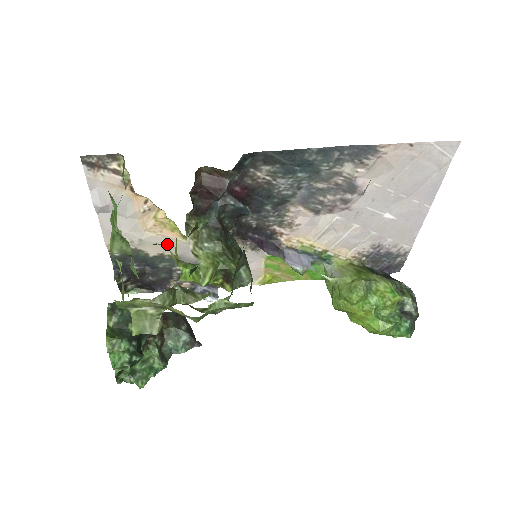
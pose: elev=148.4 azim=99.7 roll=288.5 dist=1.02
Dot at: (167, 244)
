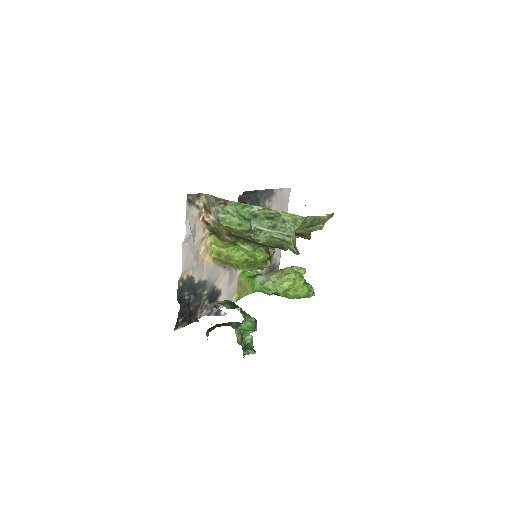
Dot at: (205, 269)
